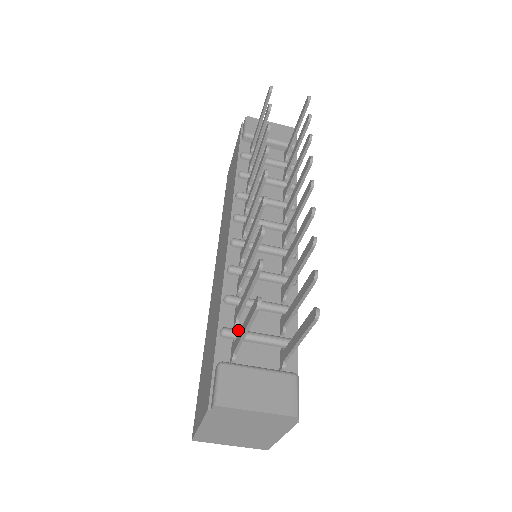
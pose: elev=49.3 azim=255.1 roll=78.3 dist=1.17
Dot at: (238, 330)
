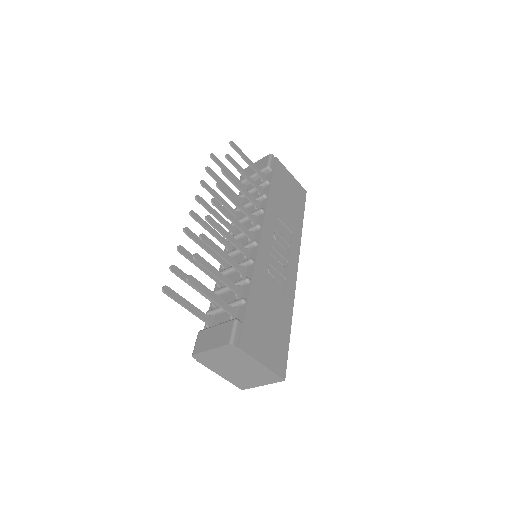
Dot at: (213, 309)
